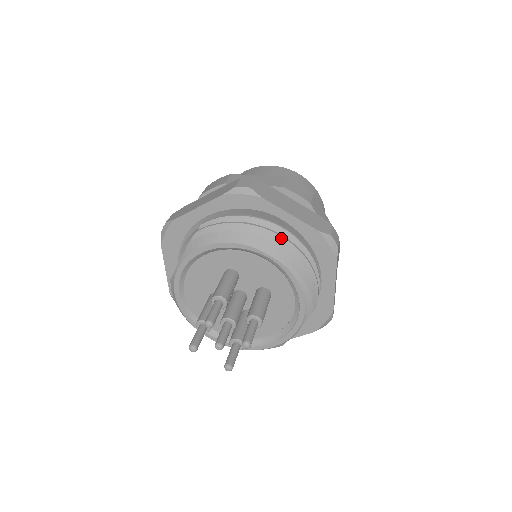
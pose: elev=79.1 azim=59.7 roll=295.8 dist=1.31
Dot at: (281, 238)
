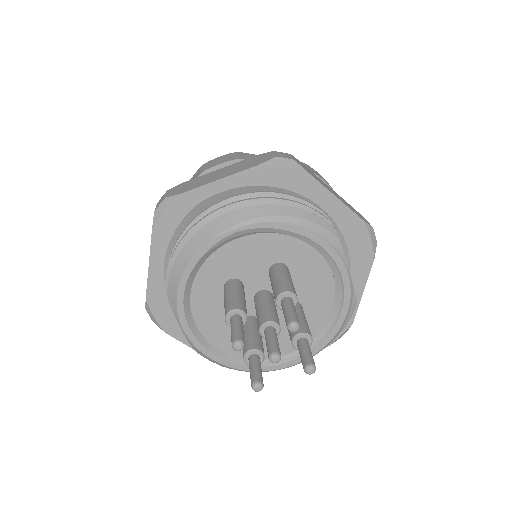
Dot at: (232, 206)
